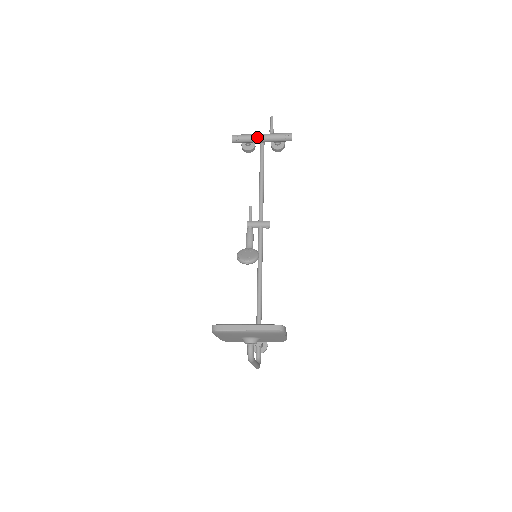
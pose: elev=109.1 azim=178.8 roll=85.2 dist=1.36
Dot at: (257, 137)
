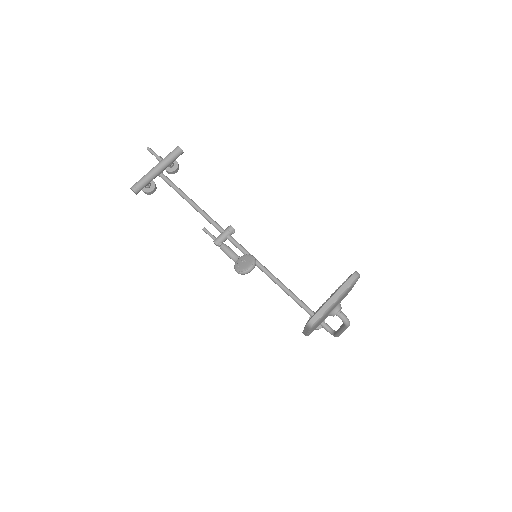
Dot at: (153, 172)
